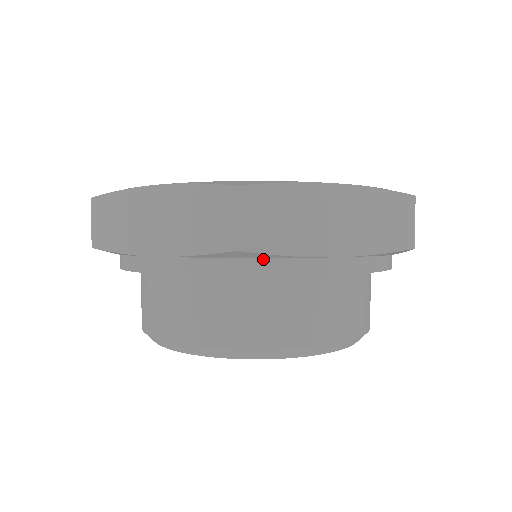
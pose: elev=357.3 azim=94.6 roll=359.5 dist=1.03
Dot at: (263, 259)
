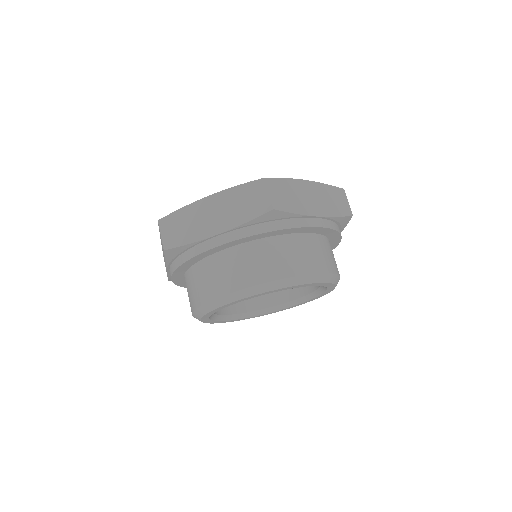
Dot at: (283, 220)
